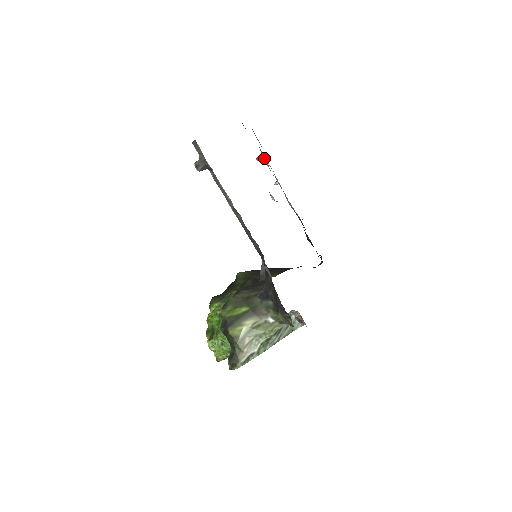
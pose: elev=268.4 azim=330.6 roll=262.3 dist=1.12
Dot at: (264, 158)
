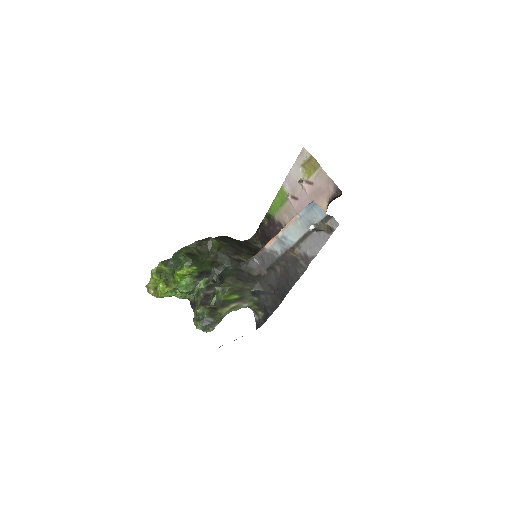
Dot at: (307, 190)
